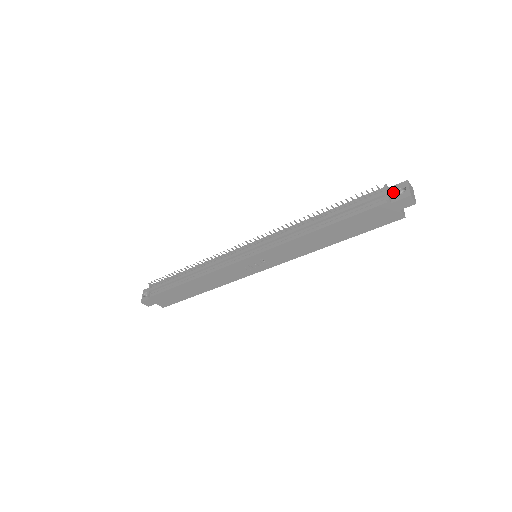
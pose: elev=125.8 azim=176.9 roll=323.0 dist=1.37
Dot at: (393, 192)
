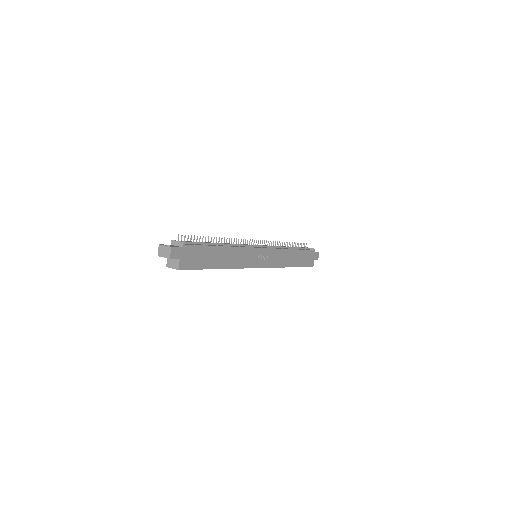
Dot at: occluded
